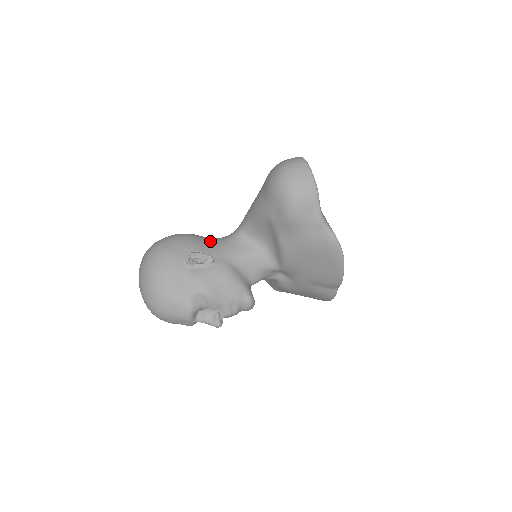
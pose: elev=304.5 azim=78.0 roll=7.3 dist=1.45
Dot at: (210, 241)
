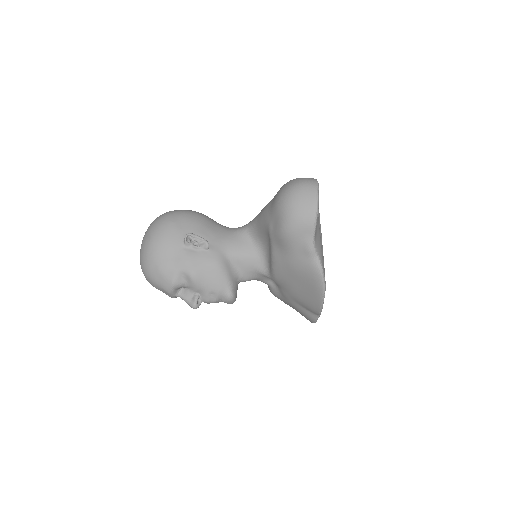
Dot at: (216, 228)
